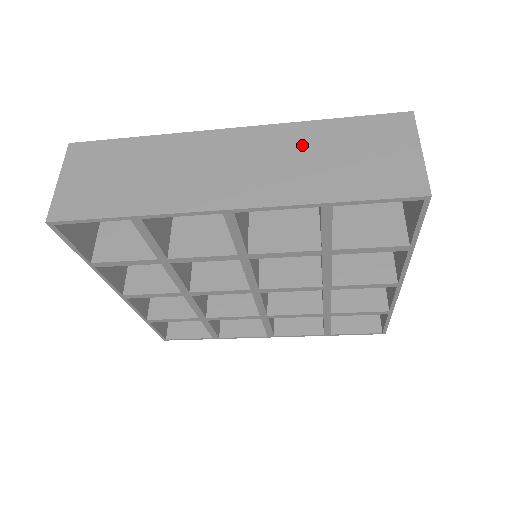
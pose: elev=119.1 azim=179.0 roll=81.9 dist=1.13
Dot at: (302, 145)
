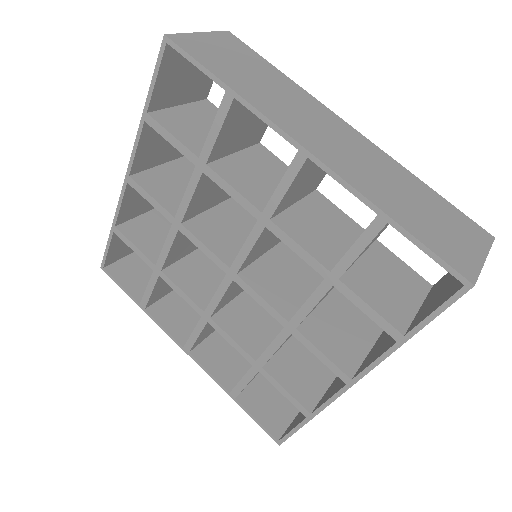
Dot at: (396, 176)
